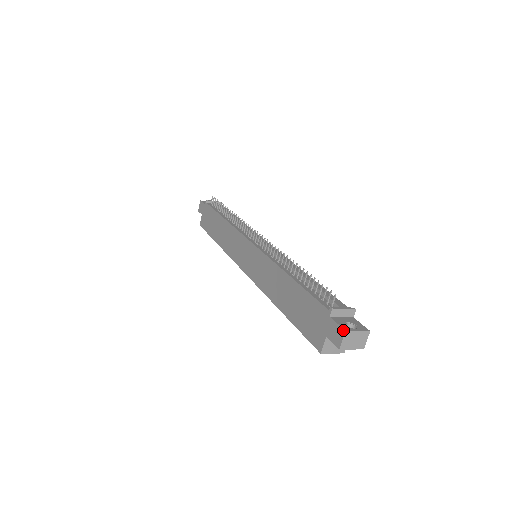
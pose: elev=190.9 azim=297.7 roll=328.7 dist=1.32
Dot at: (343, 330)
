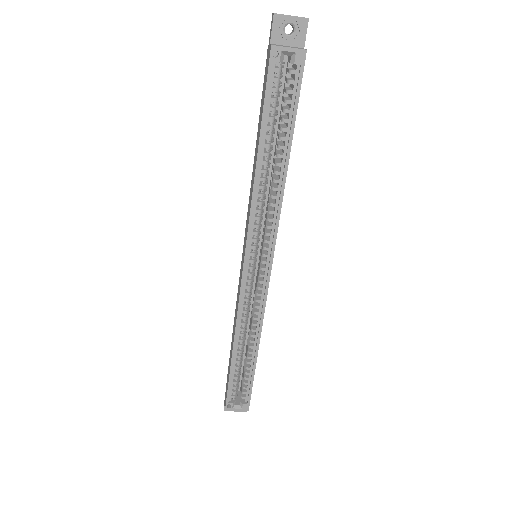
Dot at: occluded
